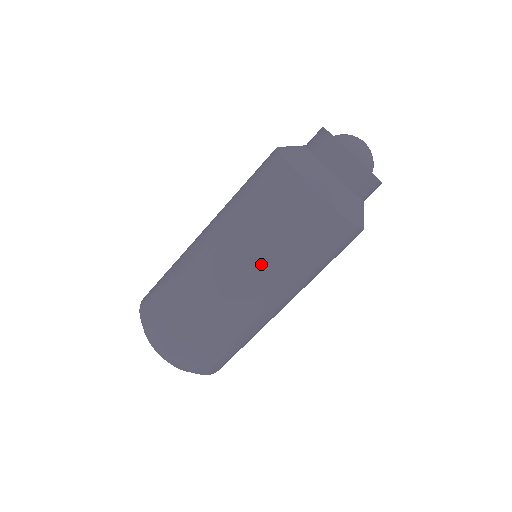
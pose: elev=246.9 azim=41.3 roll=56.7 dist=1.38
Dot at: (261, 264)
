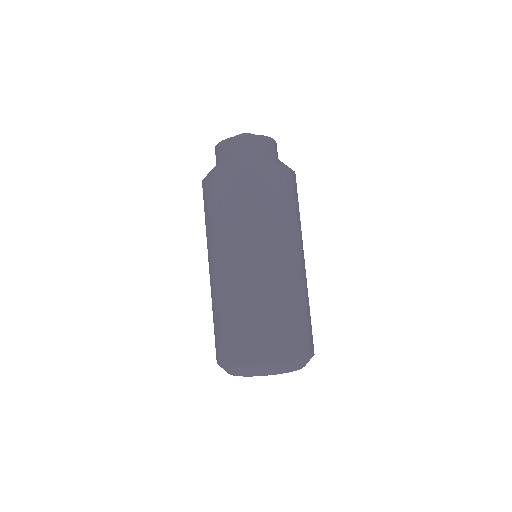
Dot at: (291, 235)
